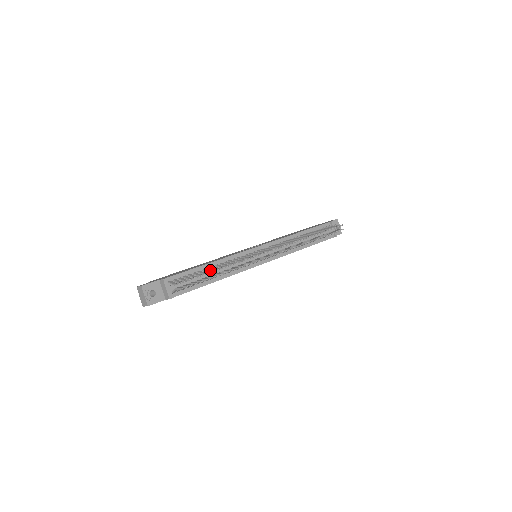
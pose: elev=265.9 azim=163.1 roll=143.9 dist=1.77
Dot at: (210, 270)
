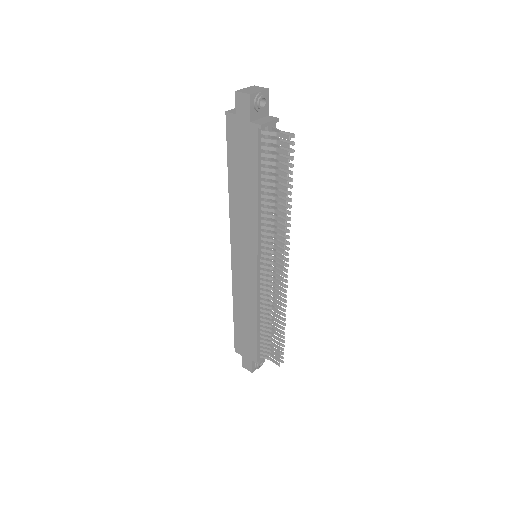
Dot at: occluded
